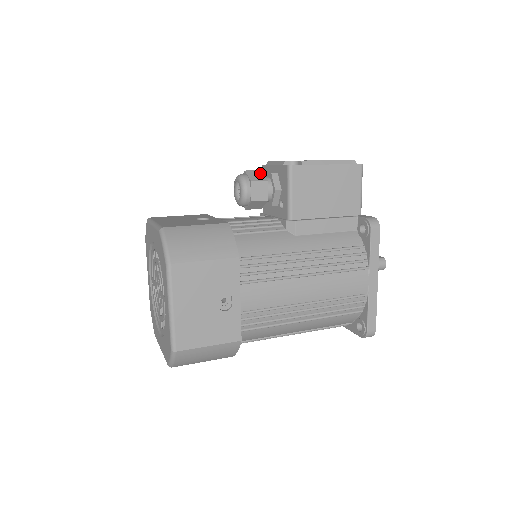
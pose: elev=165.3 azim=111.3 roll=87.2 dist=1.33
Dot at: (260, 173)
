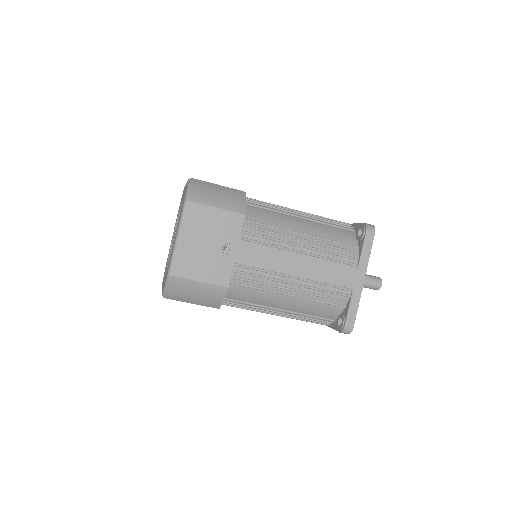
Dot at: occluded
